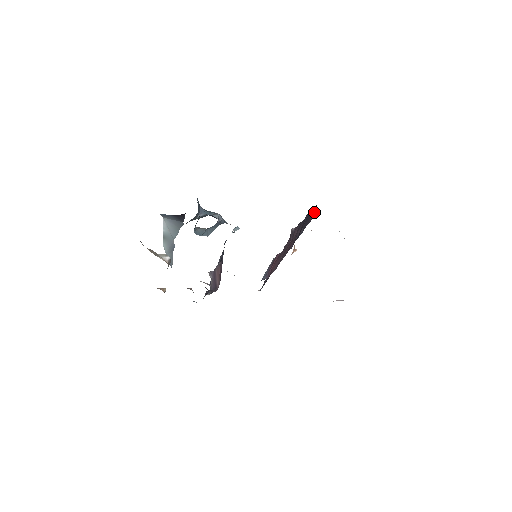
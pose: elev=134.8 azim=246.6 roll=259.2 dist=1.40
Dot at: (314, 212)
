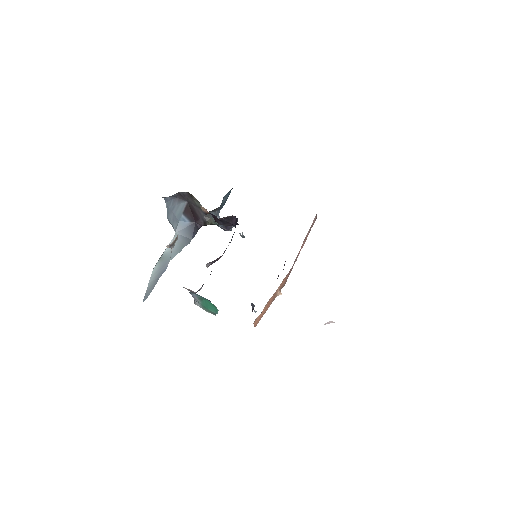
Dot at: occluded
